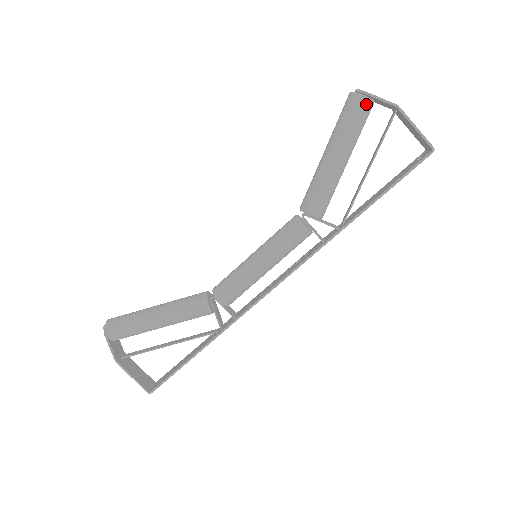
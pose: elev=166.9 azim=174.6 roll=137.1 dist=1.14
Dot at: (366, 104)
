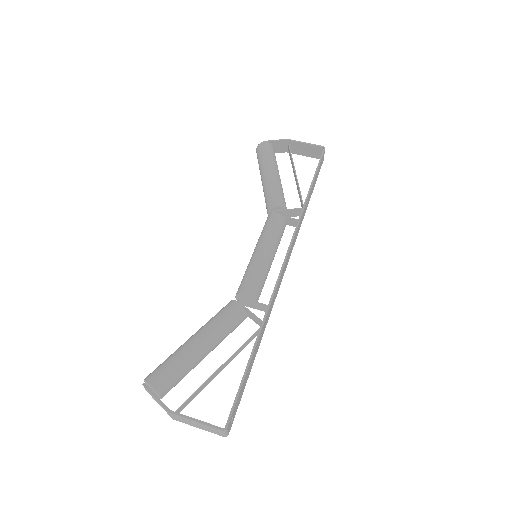
Dot at: (269, 145)
